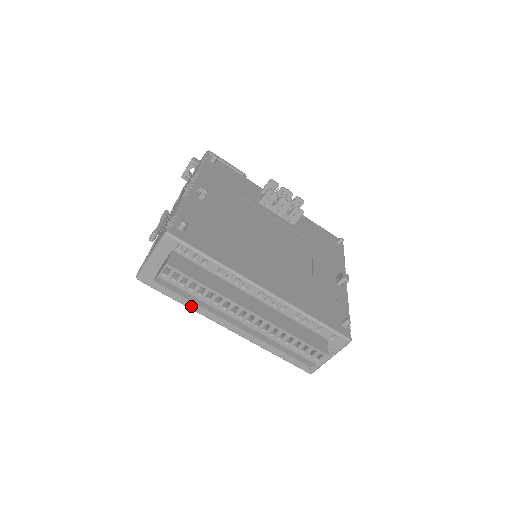
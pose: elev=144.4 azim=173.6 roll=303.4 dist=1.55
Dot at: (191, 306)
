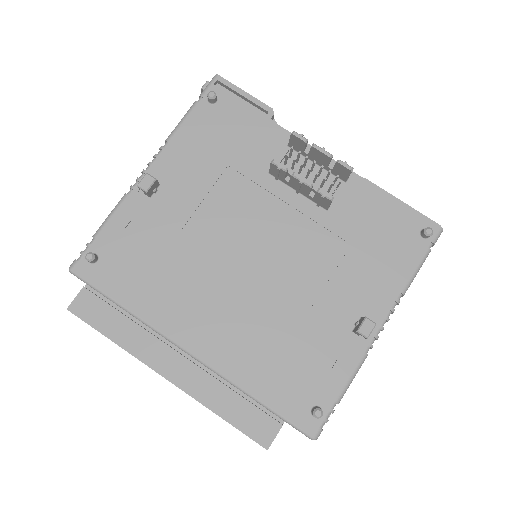
Dot at: occluded
